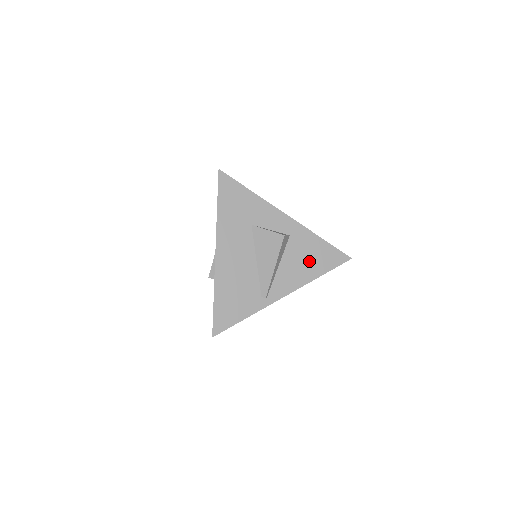
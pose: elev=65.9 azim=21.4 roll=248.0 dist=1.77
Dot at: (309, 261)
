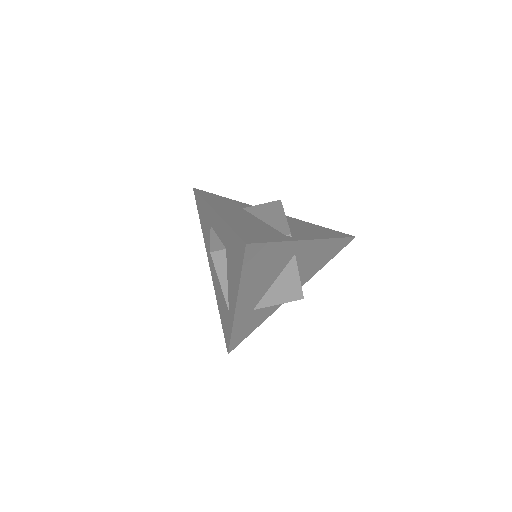
Dot at: (316, 230)
